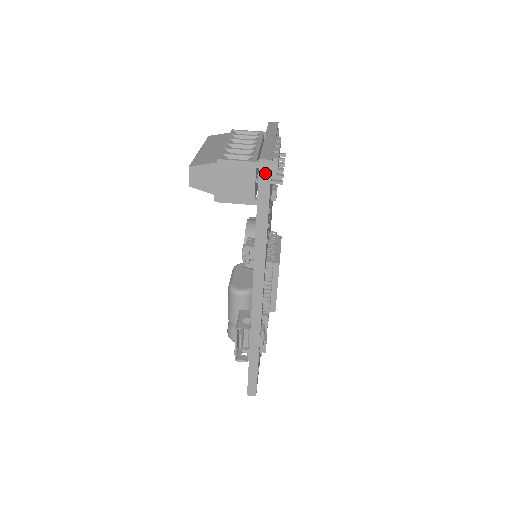
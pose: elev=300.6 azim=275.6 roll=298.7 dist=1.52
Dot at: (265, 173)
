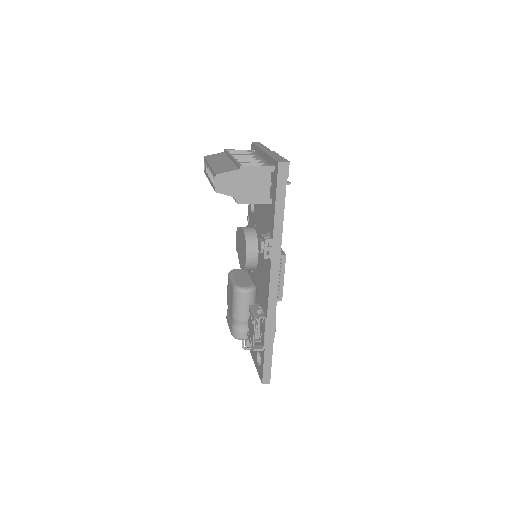
Dot at: (282, 174)
